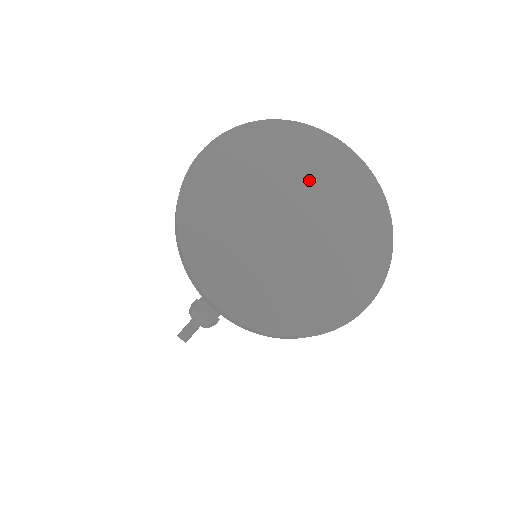
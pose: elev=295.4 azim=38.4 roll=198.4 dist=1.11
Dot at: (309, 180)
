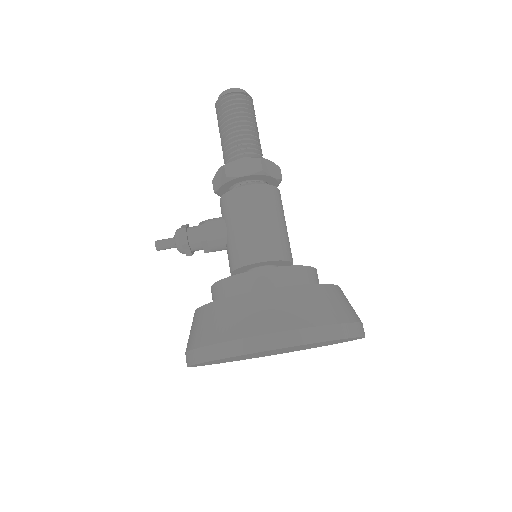
Dot at: occluded
